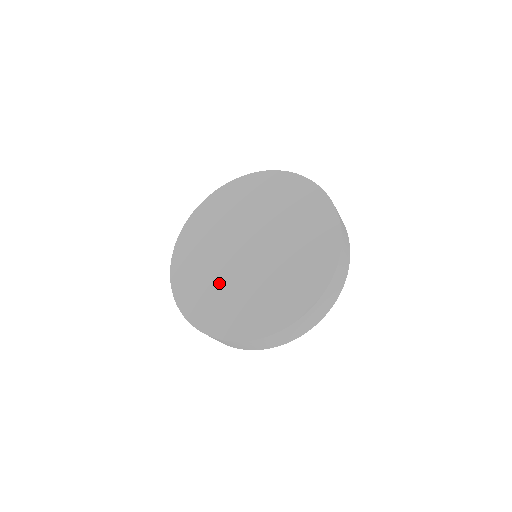
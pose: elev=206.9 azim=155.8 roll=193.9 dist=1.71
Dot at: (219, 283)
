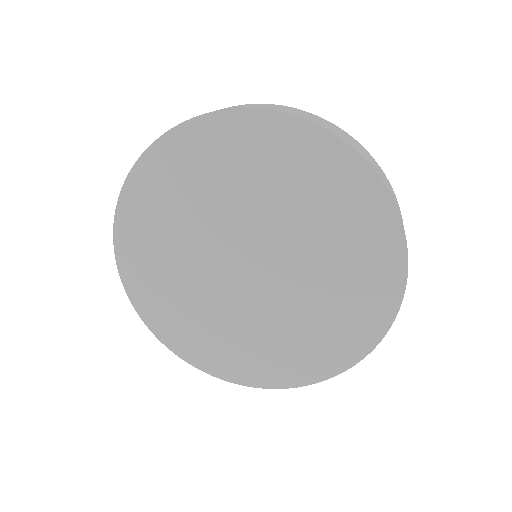
Dot at: (234, 325)
